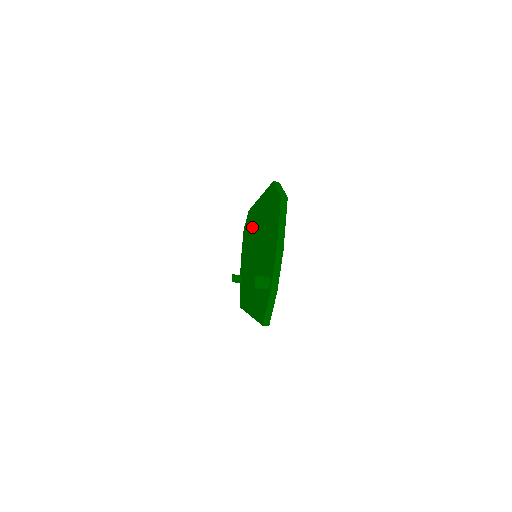
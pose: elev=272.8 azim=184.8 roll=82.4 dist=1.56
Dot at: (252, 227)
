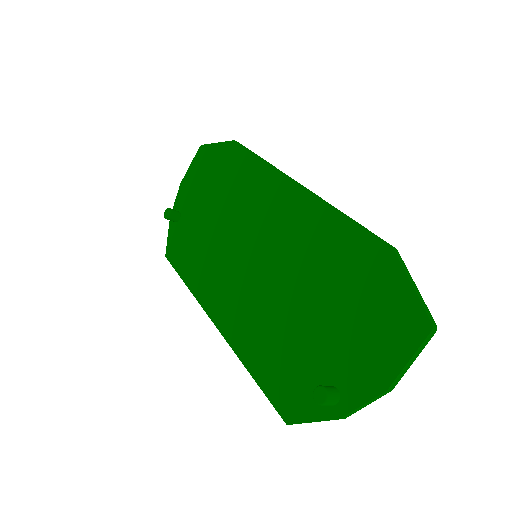
Dot at: (254, 196)
